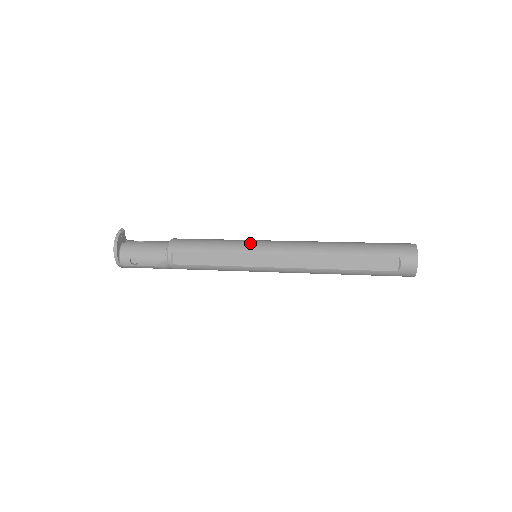
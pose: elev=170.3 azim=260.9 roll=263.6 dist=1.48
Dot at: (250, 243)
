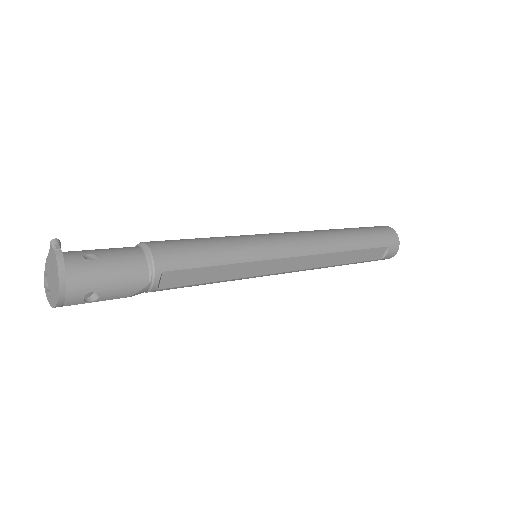
Dot at: (262, 245)
